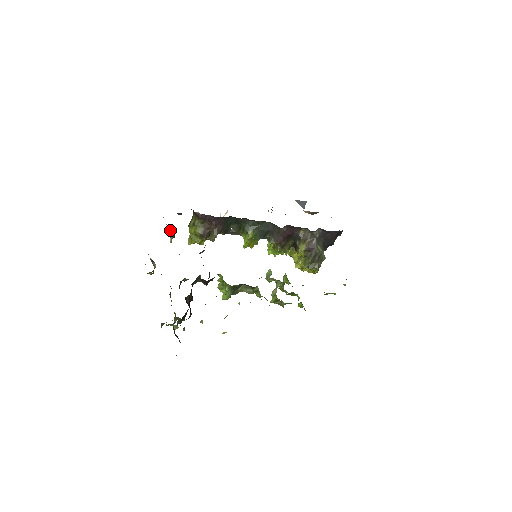
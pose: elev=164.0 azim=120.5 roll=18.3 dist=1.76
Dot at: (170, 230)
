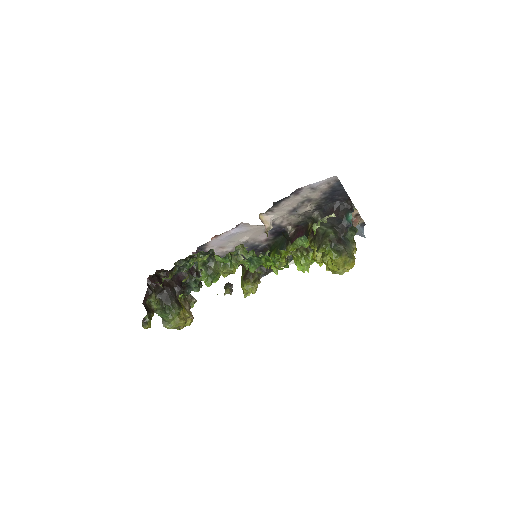
Dot at: (226, 286)
